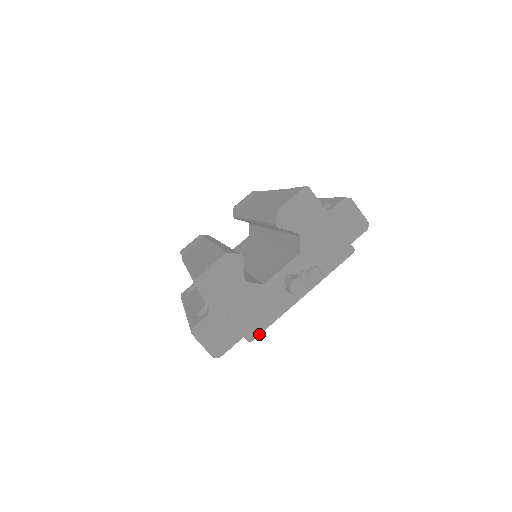
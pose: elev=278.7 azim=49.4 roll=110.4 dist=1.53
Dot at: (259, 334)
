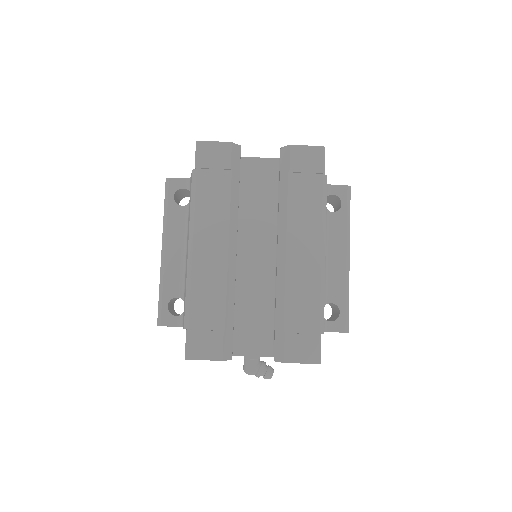
Dot at: occluded
